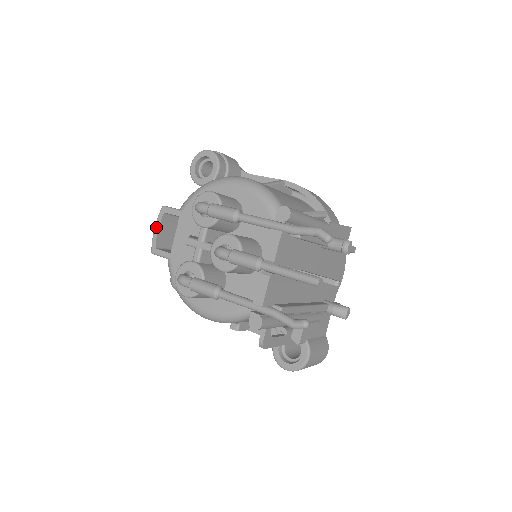
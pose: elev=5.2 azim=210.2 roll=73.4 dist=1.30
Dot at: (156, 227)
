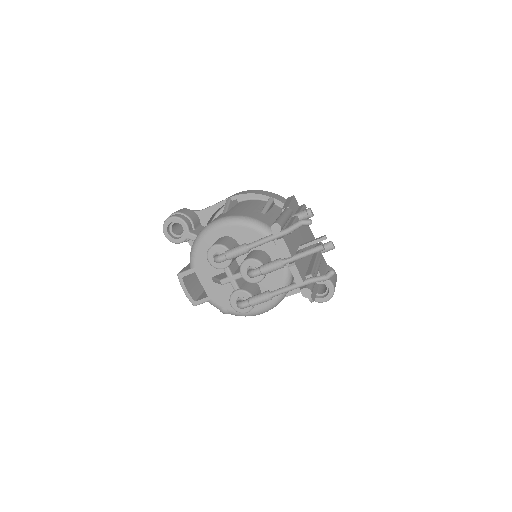
Dot at: (184, 290)
